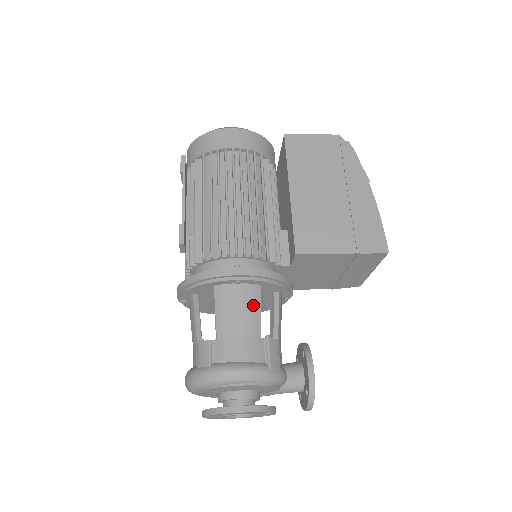
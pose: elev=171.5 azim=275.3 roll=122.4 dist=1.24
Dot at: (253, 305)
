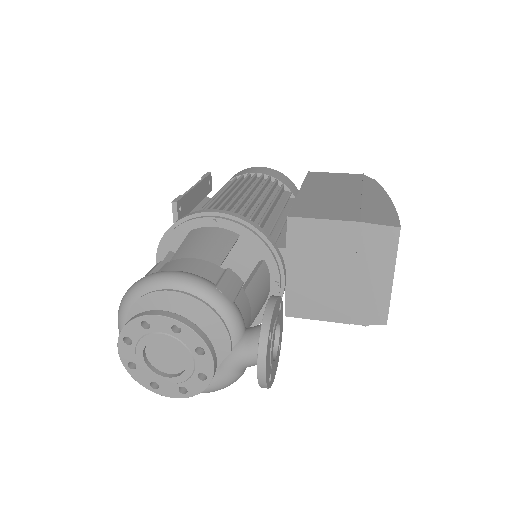
Dot at: (223, 243)
